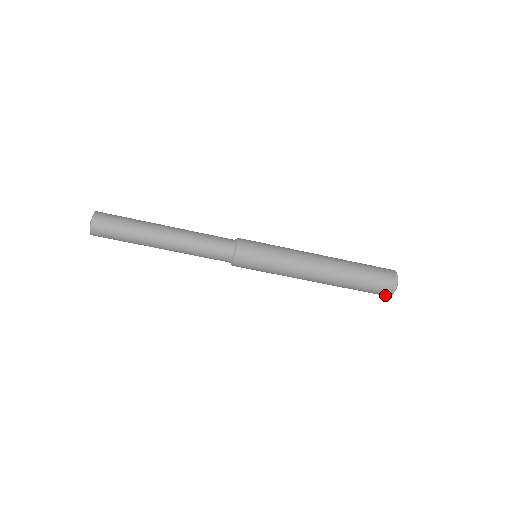
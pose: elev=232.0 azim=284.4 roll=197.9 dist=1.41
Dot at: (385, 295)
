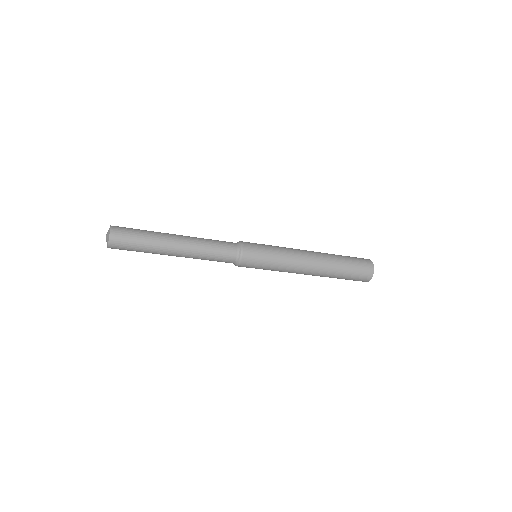
Dot at: occluded
